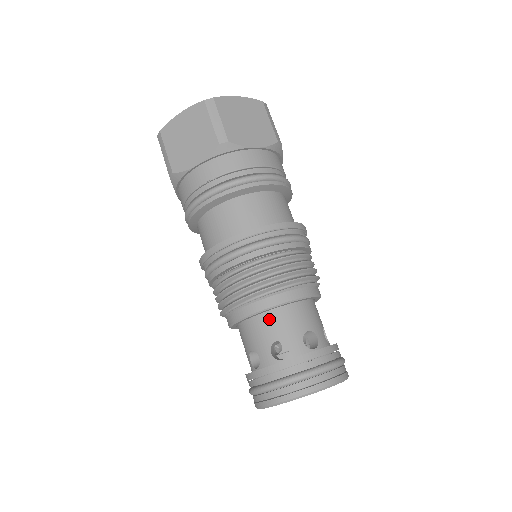
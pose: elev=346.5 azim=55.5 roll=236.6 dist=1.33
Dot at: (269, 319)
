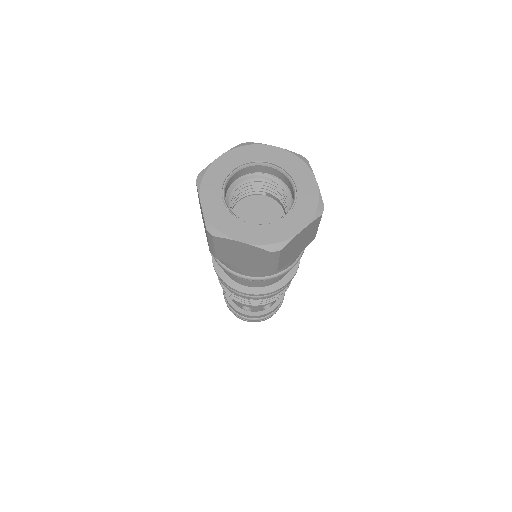
Dot at: occluded
